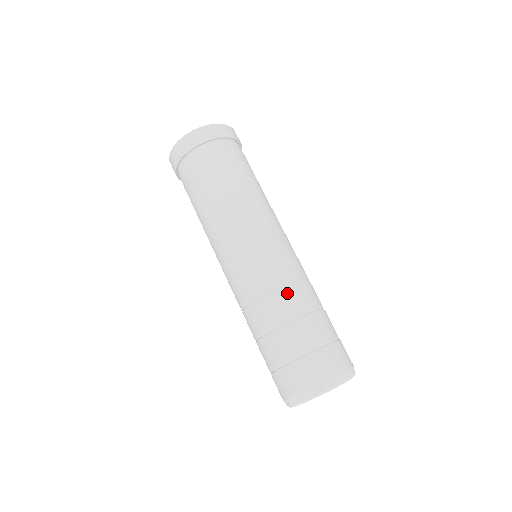
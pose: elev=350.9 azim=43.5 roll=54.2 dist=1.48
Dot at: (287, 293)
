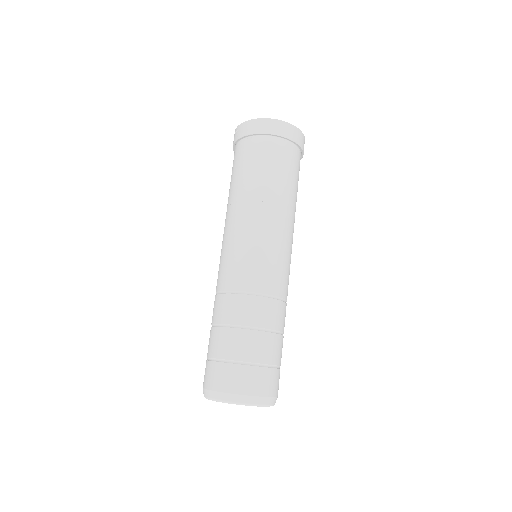
Dot at: (246, 302)
